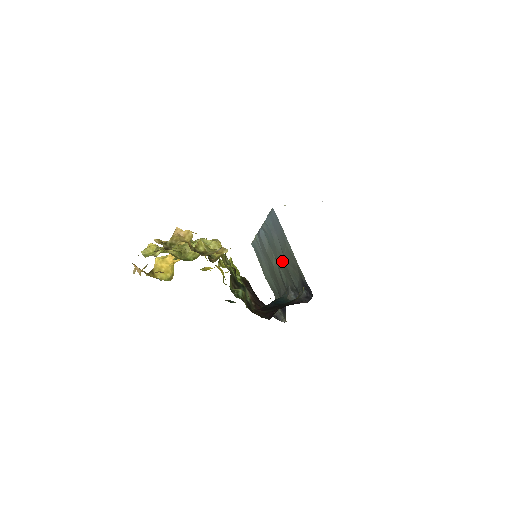
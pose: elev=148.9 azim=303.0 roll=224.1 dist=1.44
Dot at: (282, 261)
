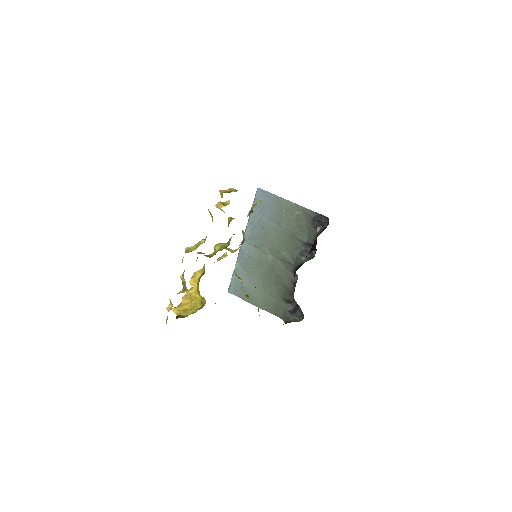
Dot at: (281, 237)
